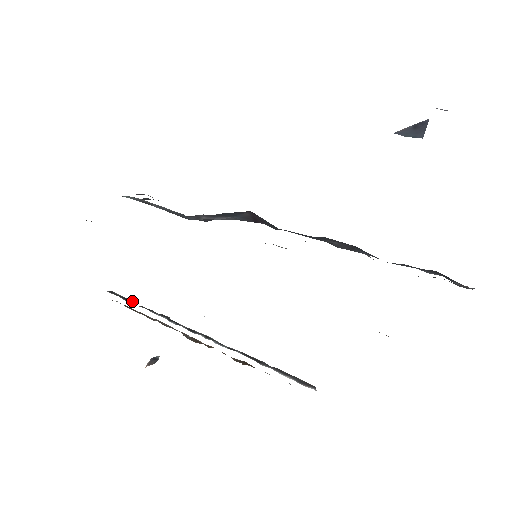
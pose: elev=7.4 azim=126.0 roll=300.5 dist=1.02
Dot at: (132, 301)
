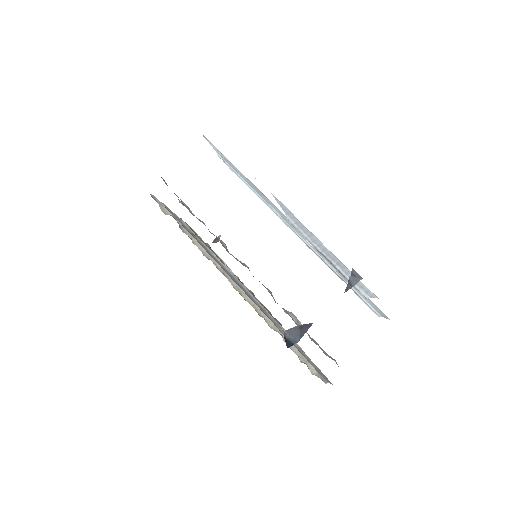
Dot at: occluded
